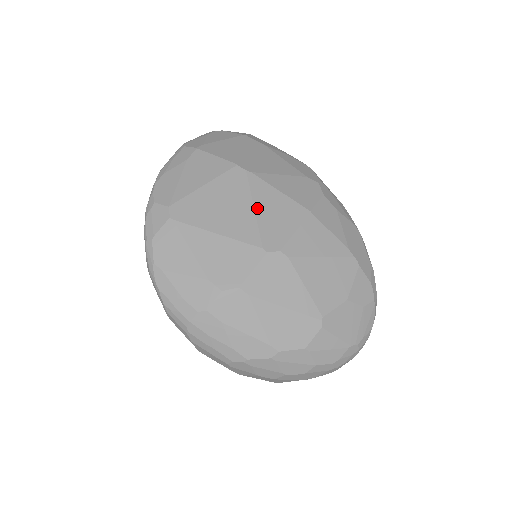
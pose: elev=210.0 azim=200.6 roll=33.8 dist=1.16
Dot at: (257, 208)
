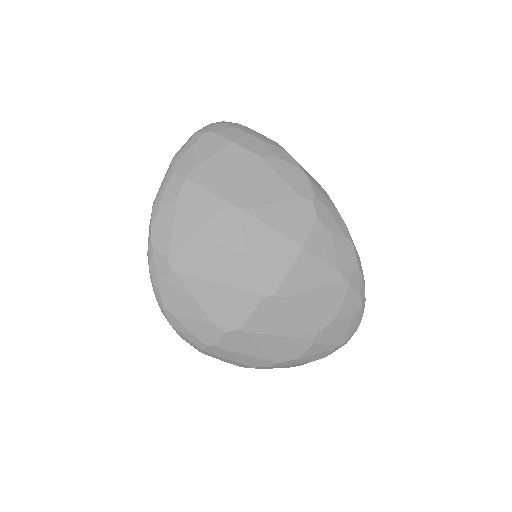
Dot at: (251, 252)
